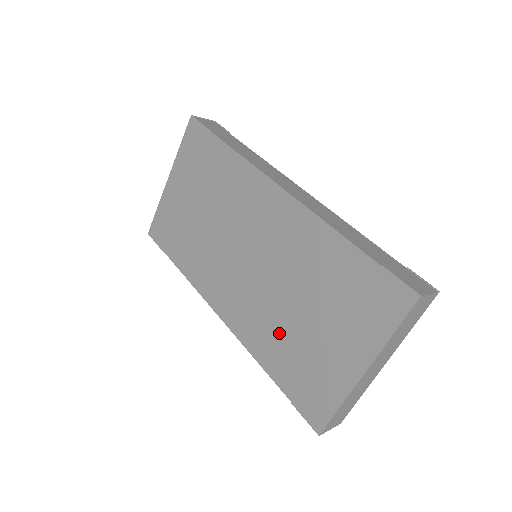
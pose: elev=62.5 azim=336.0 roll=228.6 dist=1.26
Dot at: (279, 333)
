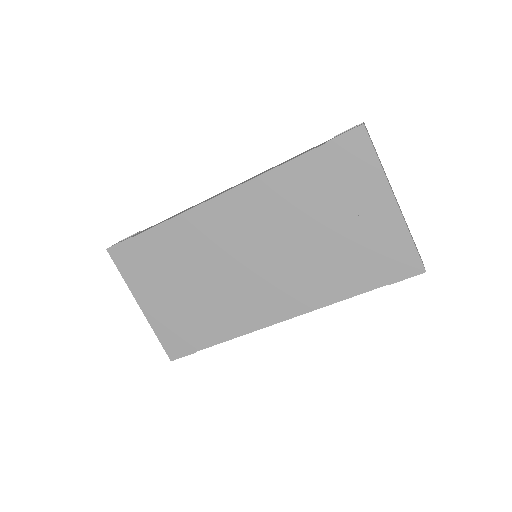
Dot at: (330, 264)
